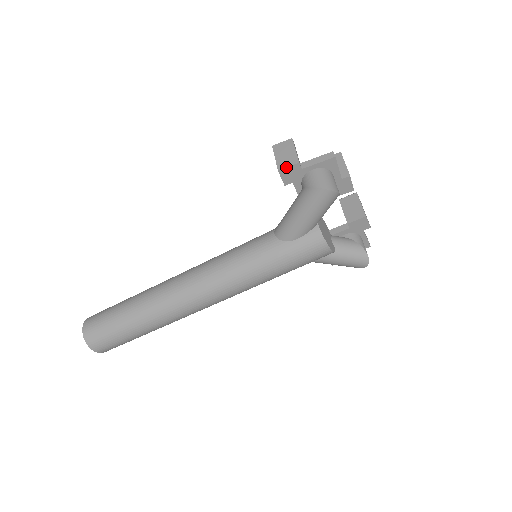
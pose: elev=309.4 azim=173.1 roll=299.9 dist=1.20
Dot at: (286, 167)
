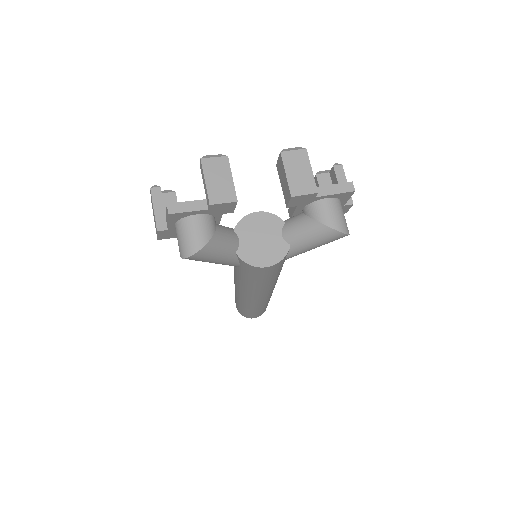
Dot at: (157, 236)
